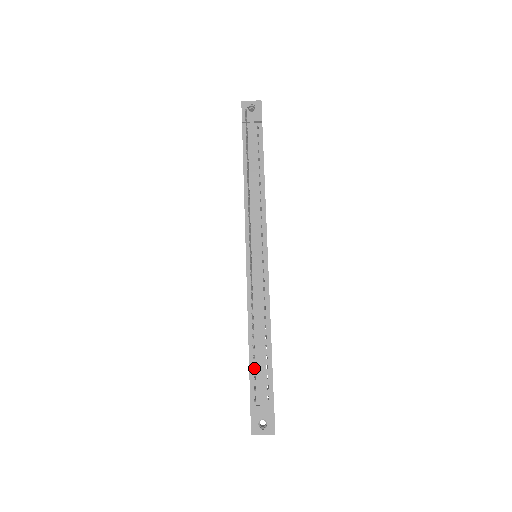
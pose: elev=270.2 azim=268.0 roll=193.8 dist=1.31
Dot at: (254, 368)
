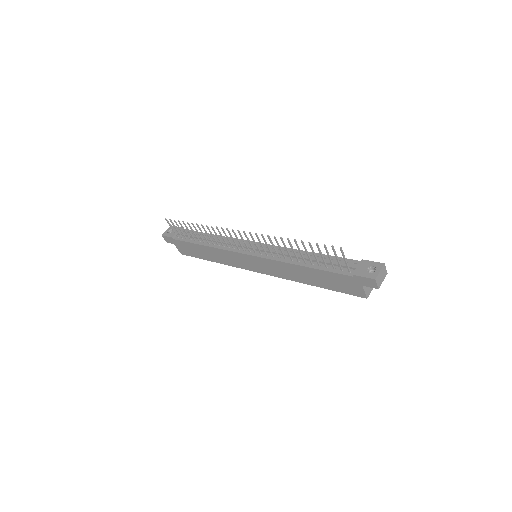
Dot at: (327, 268)
